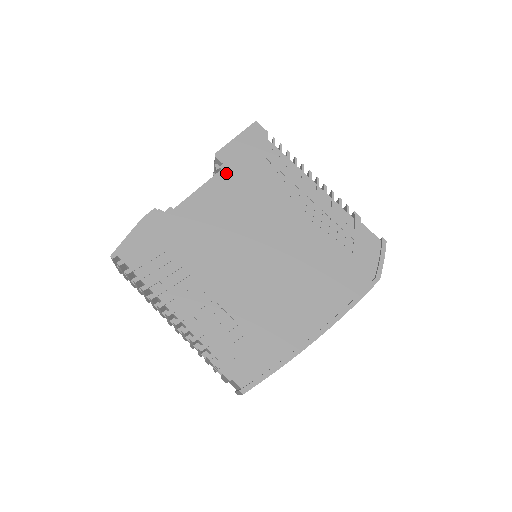
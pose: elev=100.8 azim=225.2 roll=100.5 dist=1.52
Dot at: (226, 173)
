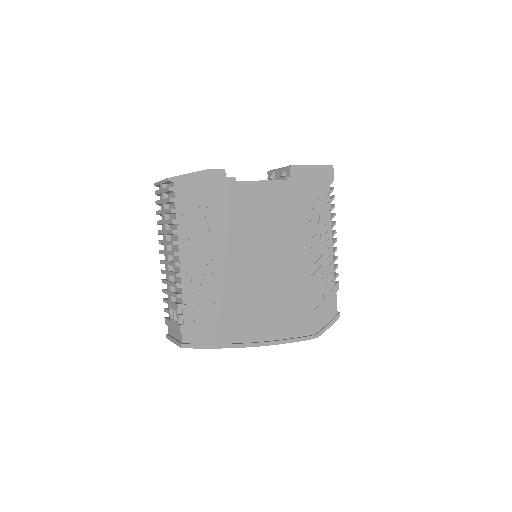
Dot at: (287, 185)
